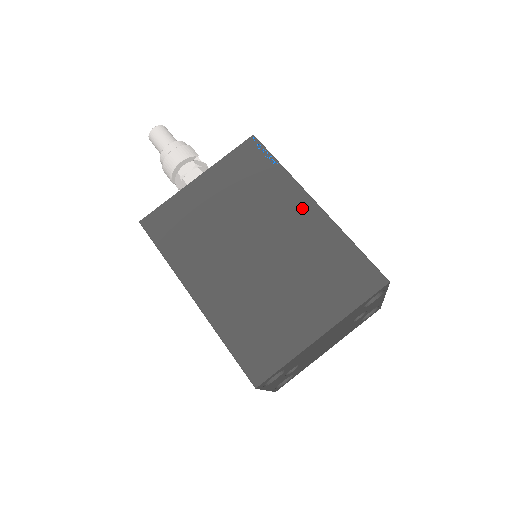
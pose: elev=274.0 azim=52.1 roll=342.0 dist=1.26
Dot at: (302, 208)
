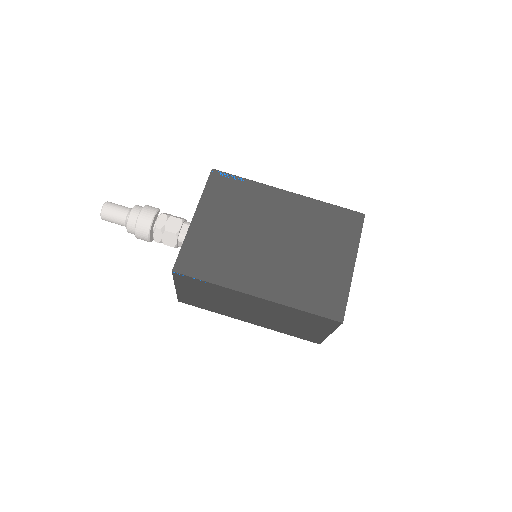
Dot at: (283, 199)
